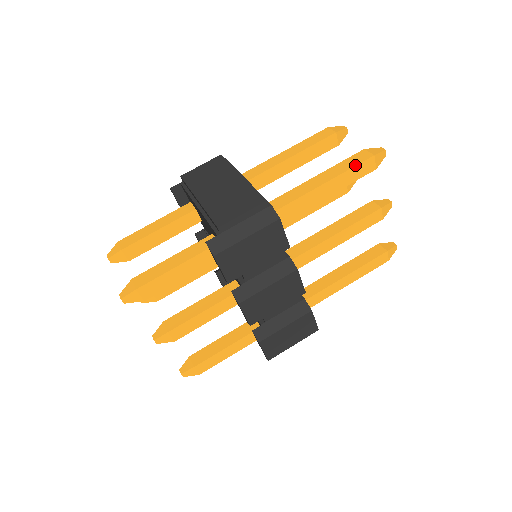
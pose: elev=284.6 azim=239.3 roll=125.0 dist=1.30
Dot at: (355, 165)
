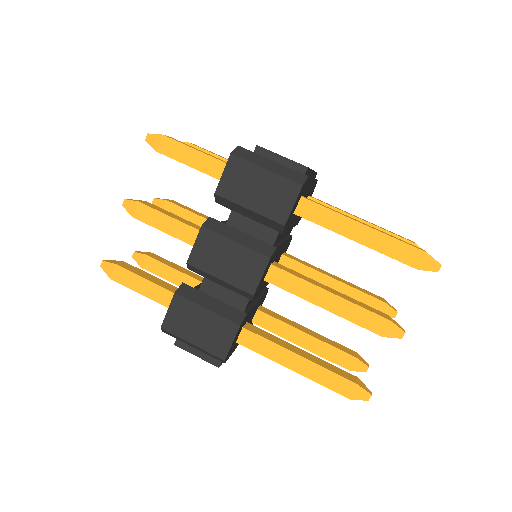
Dot at: (403, 241)
